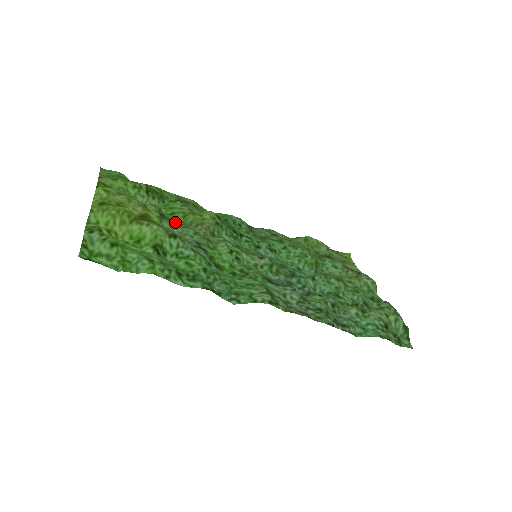
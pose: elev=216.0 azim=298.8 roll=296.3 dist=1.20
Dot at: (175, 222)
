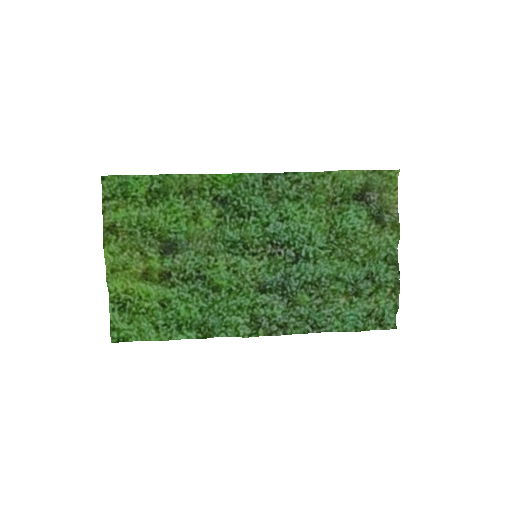
Dot at: (177, 247)
